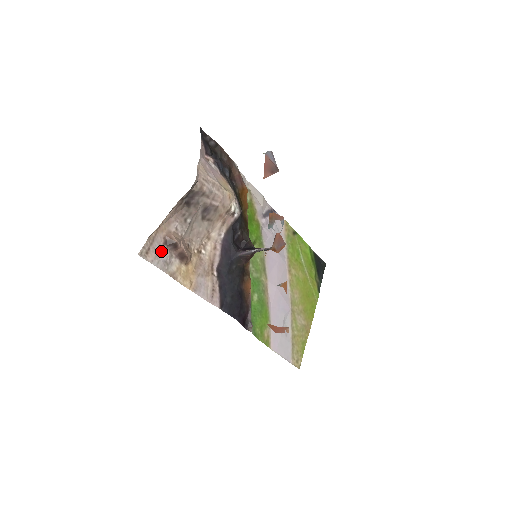
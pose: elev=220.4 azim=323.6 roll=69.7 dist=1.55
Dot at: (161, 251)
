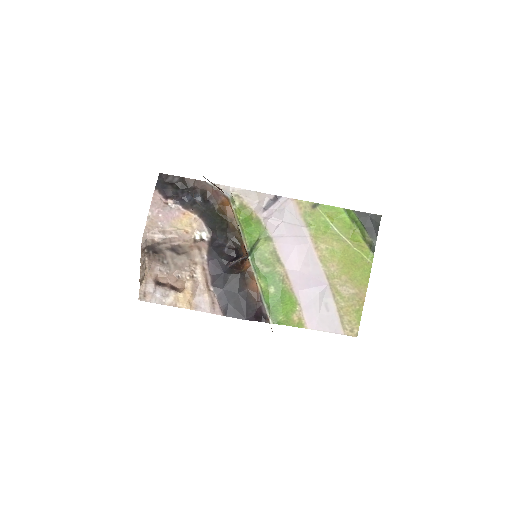
Dot at: (155, 291)
